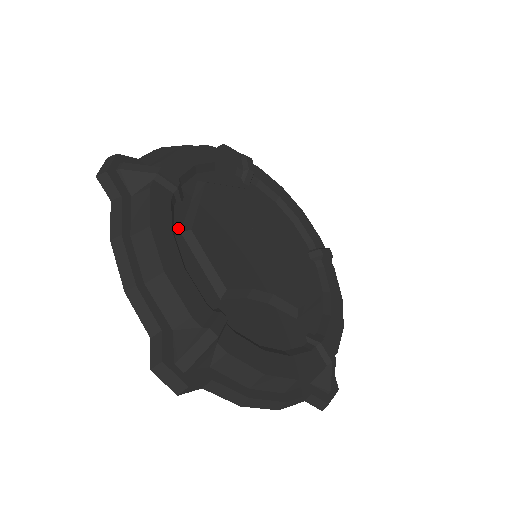
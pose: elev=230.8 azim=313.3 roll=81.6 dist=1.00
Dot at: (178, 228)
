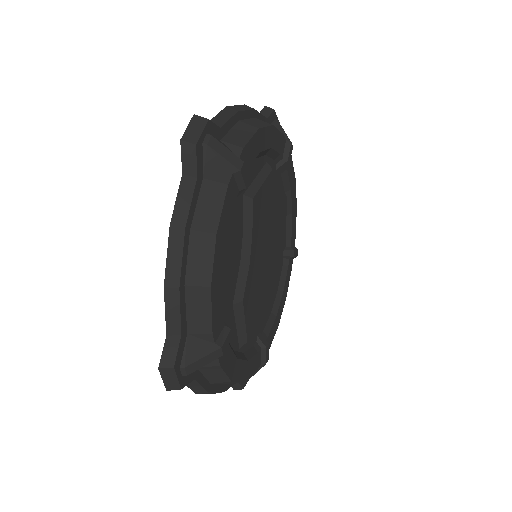
Dot at: (268, 160)
